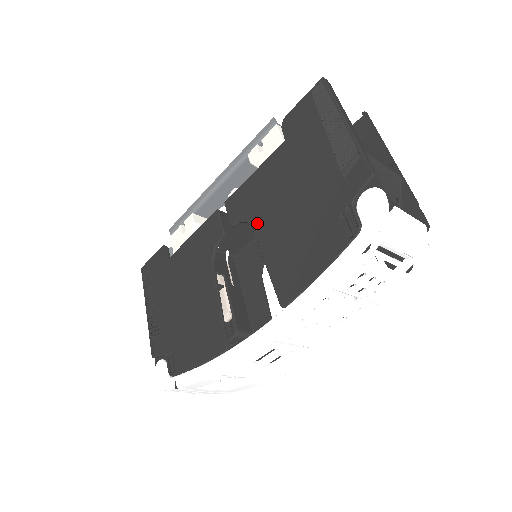
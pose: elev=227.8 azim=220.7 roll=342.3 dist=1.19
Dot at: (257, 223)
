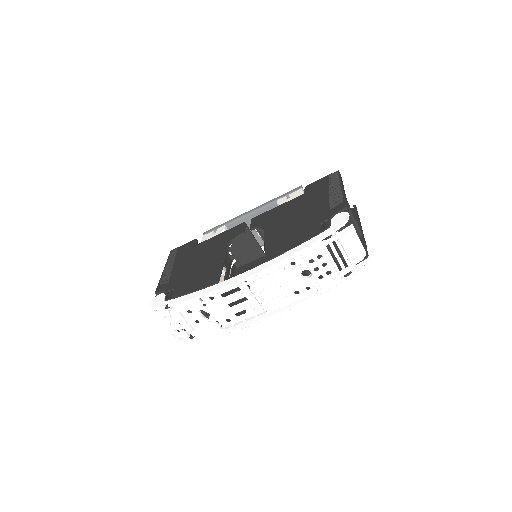
Dot at: (268, 227)
